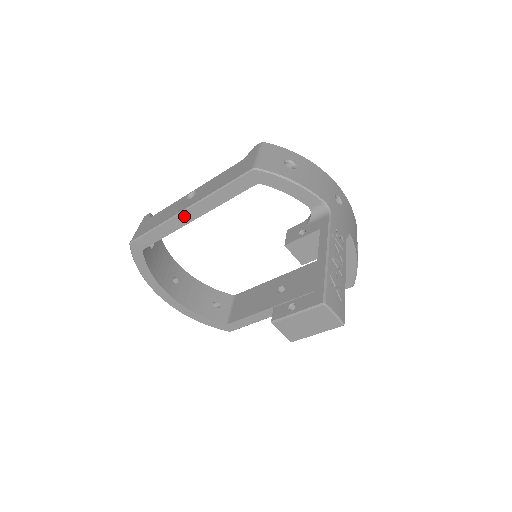
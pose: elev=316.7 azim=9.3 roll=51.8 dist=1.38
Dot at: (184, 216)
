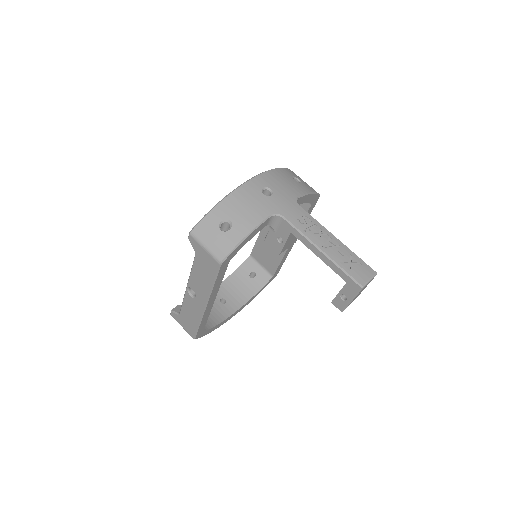
Dot at: (208, 307)
